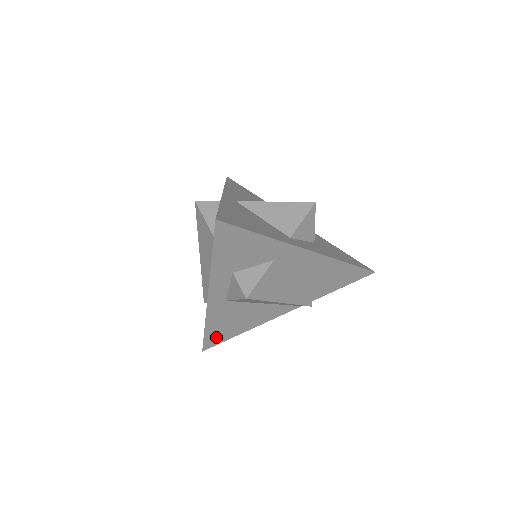
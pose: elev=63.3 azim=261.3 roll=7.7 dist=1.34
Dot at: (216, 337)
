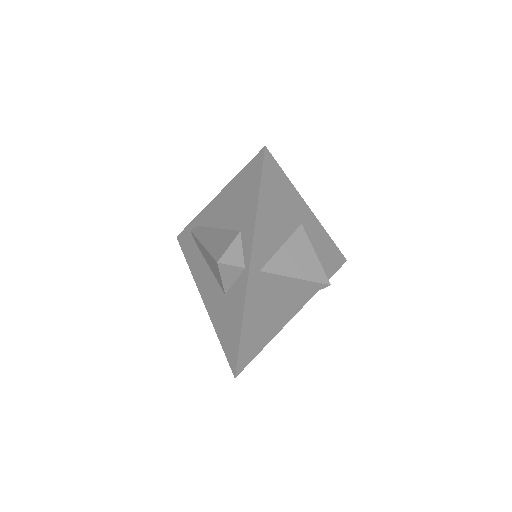
Dot at: occluded
